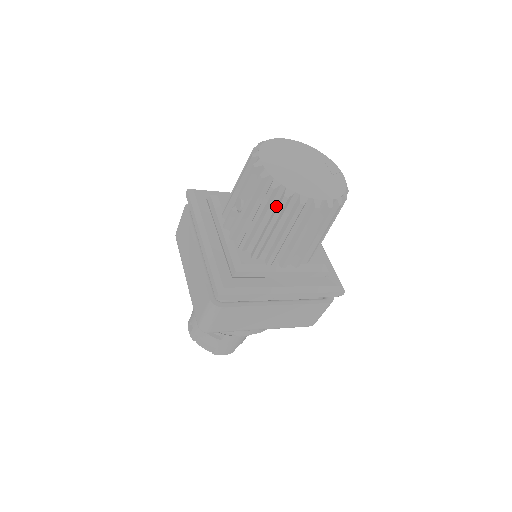
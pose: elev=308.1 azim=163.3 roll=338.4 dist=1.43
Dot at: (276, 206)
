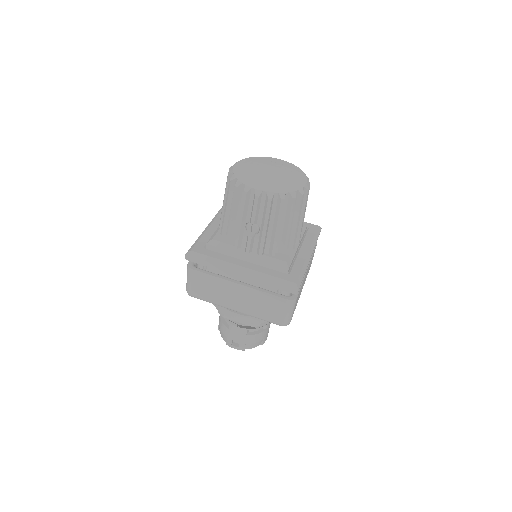
Dot at: (287, 209)
